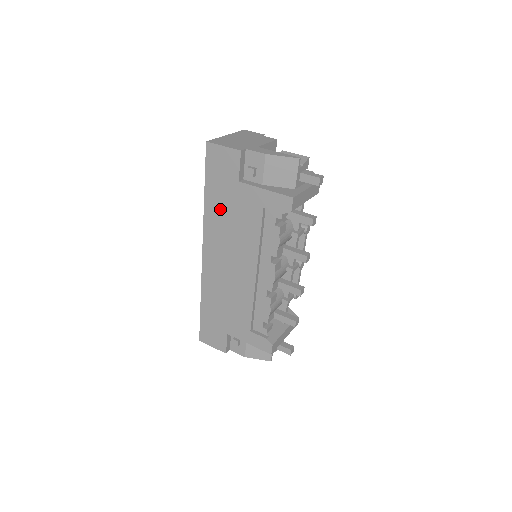
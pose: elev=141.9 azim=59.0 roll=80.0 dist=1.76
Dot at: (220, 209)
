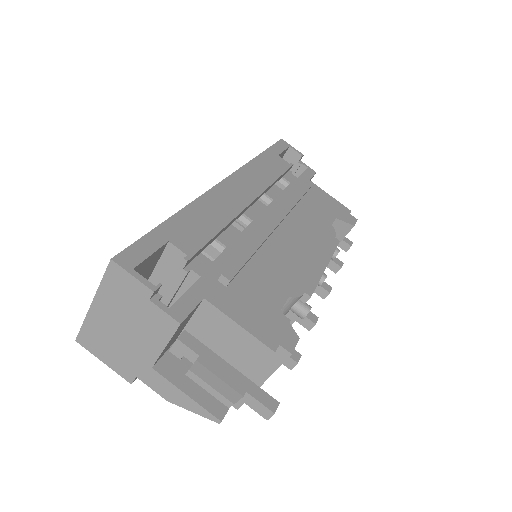
Dot at: occluded
